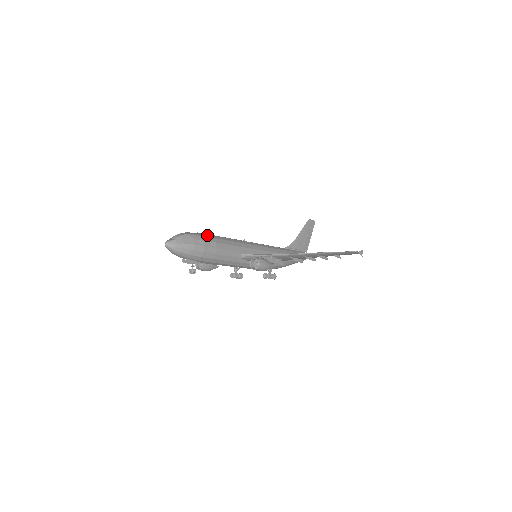
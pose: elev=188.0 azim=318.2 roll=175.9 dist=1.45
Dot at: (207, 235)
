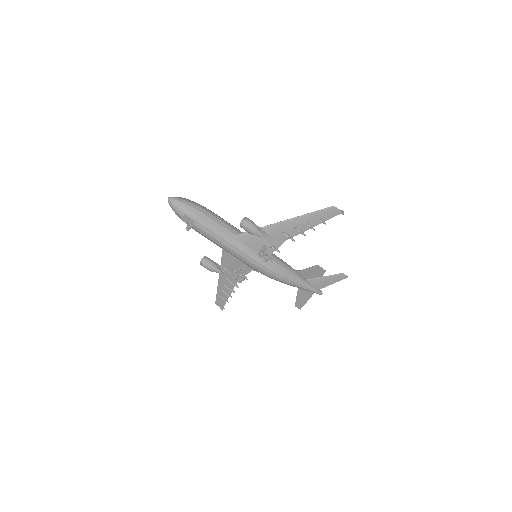
Dot at: occluded
